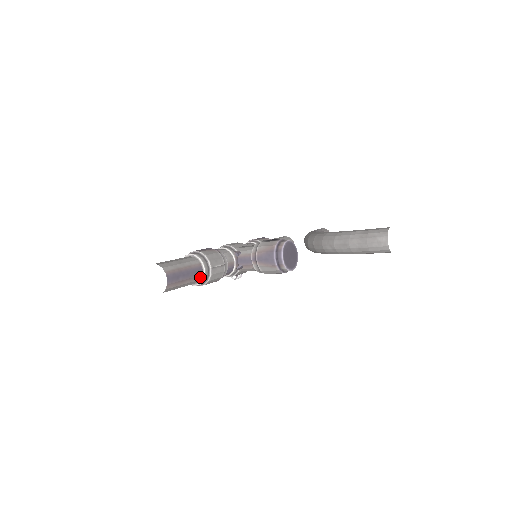
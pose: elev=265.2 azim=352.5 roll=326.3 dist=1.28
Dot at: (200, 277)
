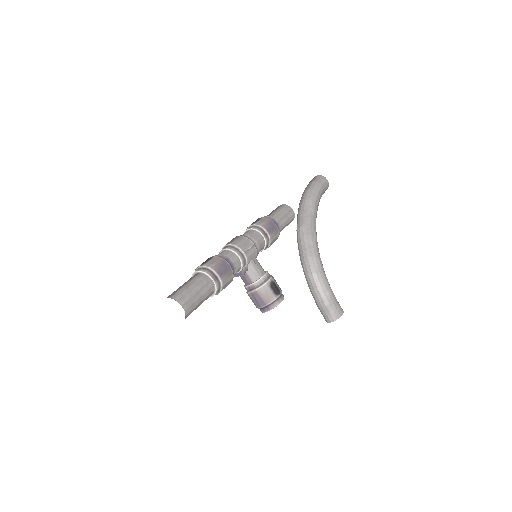
Dot at: occluded
